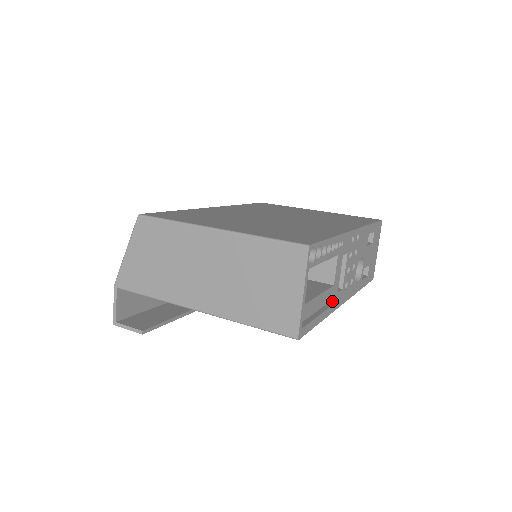
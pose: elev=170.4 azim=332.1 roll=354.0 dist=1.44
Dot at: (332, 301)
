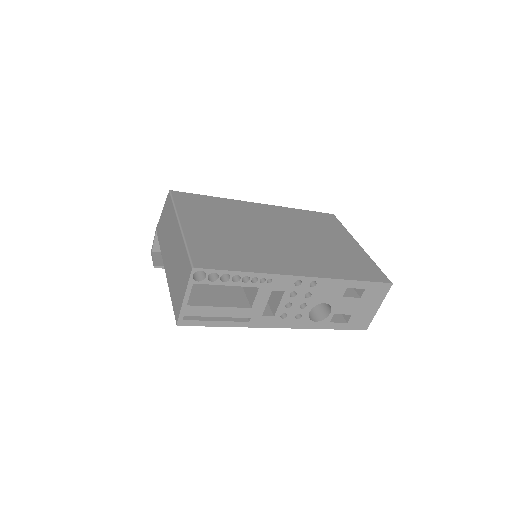
Dot at: (250, 319)
